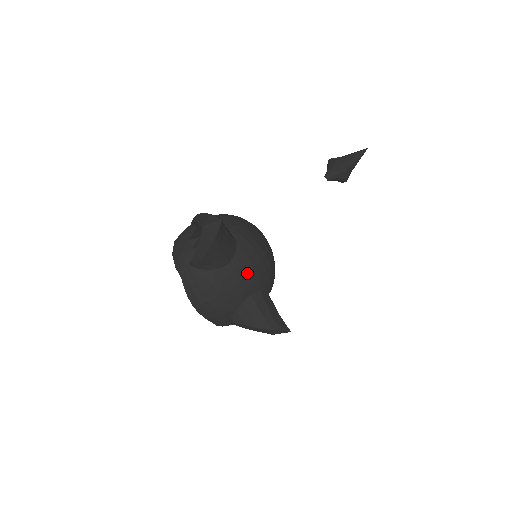
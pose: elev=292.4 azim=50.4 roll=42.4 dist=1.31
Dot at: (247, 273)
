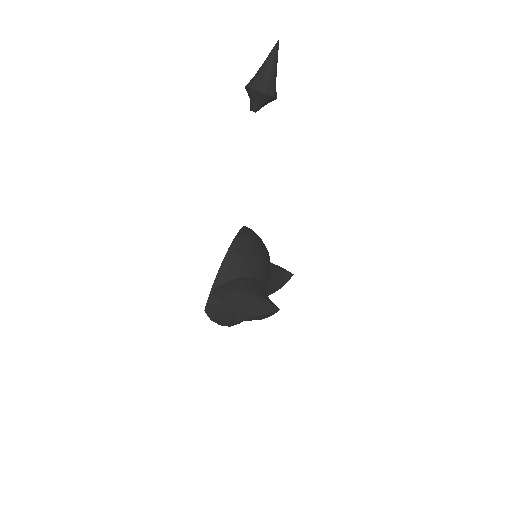
Dot at: (267, 283)
